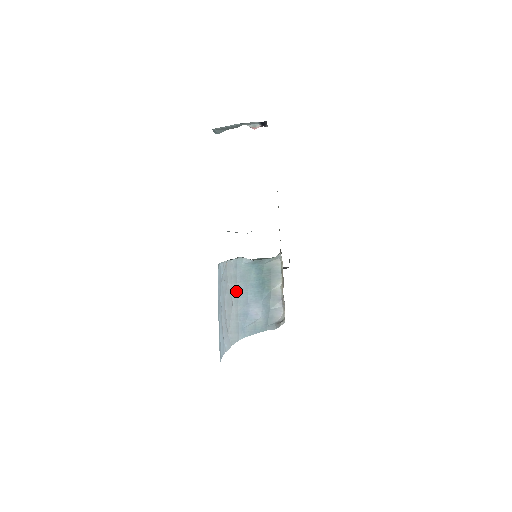
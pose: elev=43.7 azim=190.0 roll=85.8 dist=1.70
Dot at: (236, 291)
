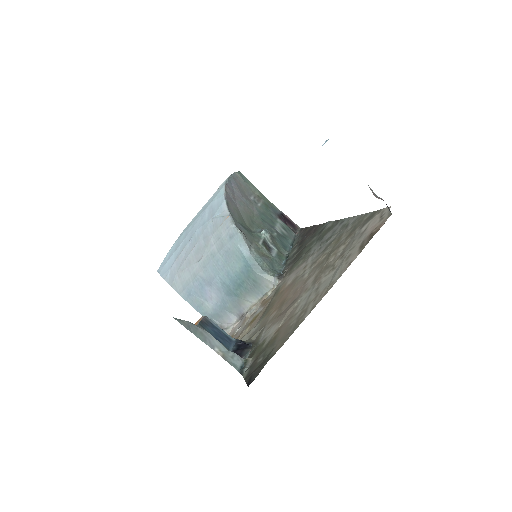
Dot at: (211, 257)
